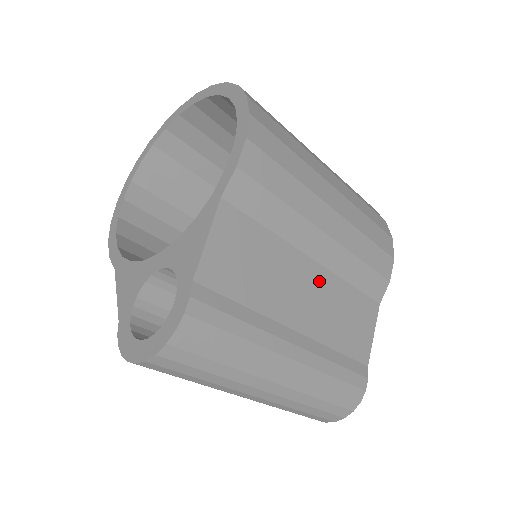
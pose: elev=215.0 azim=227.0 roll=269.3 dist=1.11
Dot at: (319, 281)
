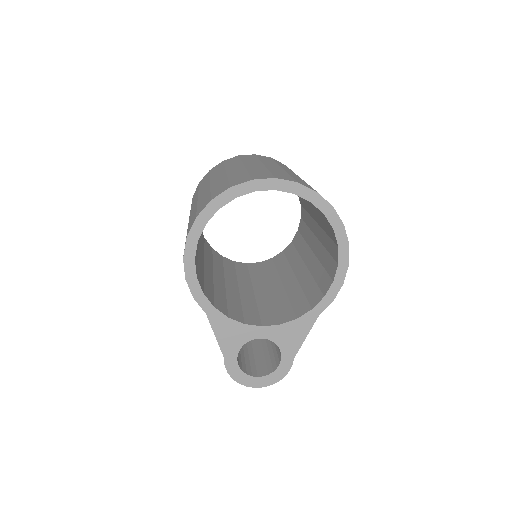
Dot at: occluded
